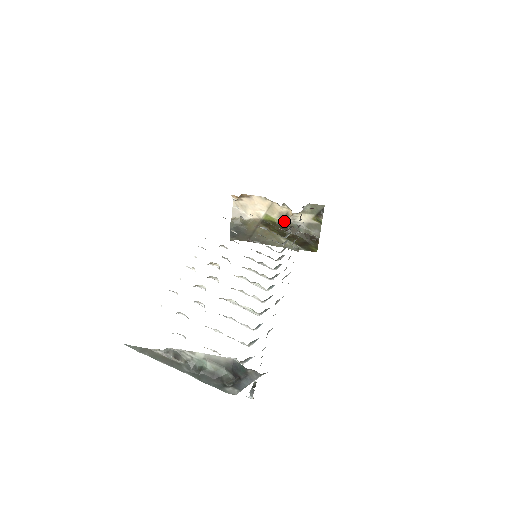
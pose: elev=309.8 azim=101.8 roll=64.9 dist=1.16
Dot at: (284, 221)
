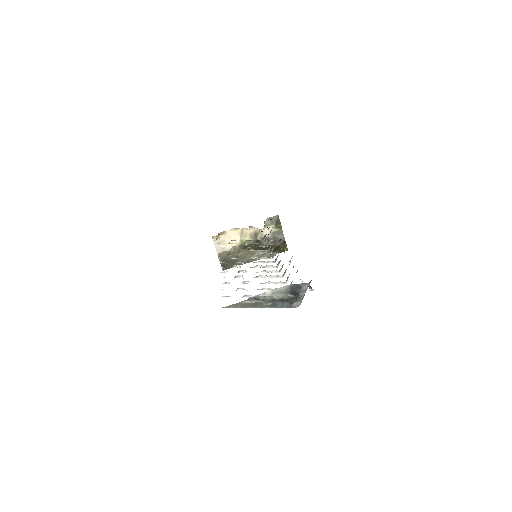
Dot at: (256, 238)
